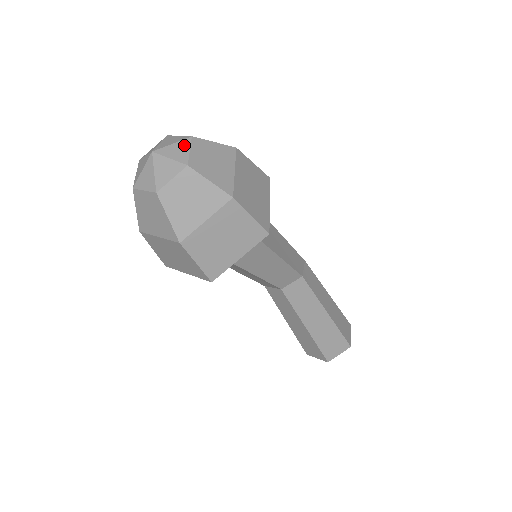
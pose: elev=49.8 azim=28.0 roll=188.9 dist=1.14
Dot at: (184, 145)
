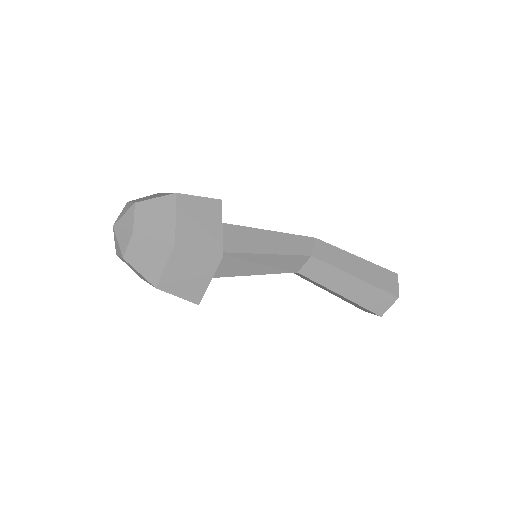
Dot at: (130, 213)
